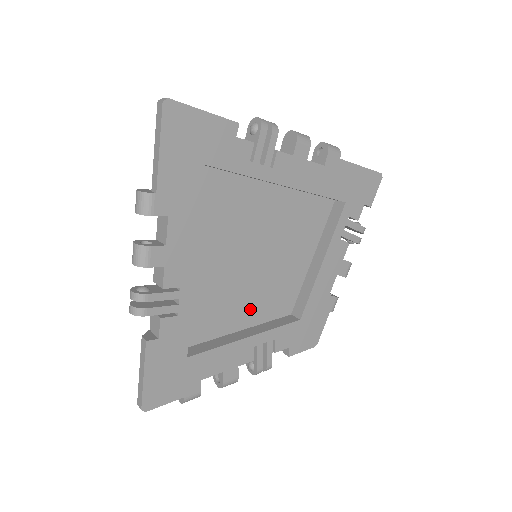
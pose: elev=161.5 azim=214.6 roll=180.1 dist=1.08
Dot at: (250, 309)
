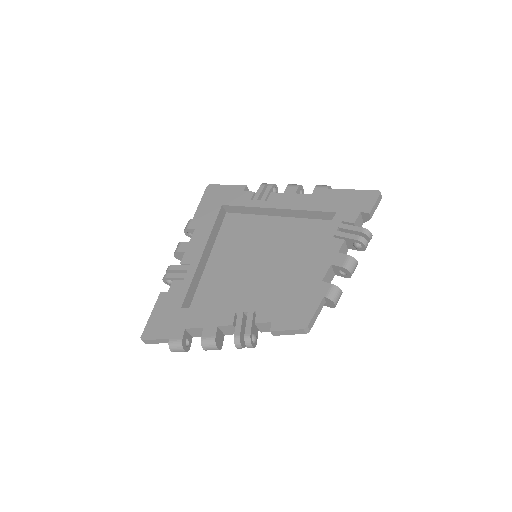
Dot at: (248, 295)
